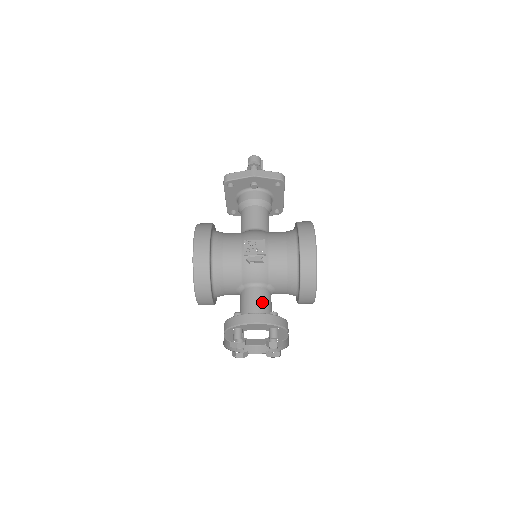
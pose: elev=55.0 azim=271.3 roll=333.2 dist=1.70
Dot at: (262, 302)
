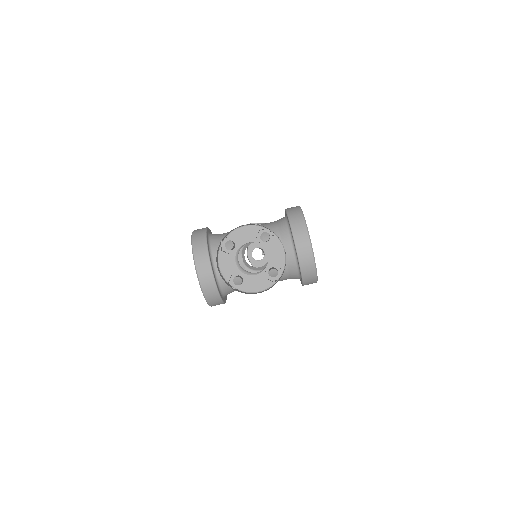
Dot at: occluded
